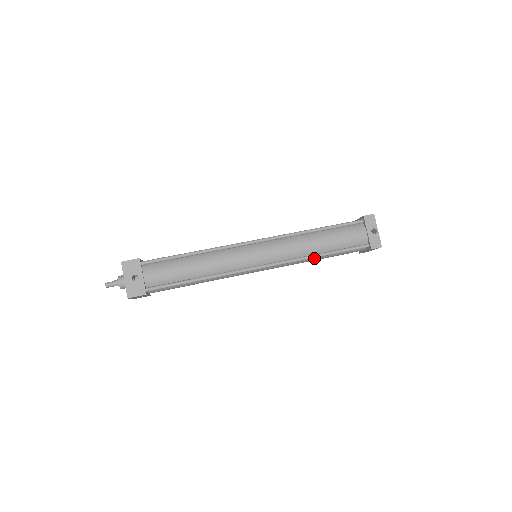
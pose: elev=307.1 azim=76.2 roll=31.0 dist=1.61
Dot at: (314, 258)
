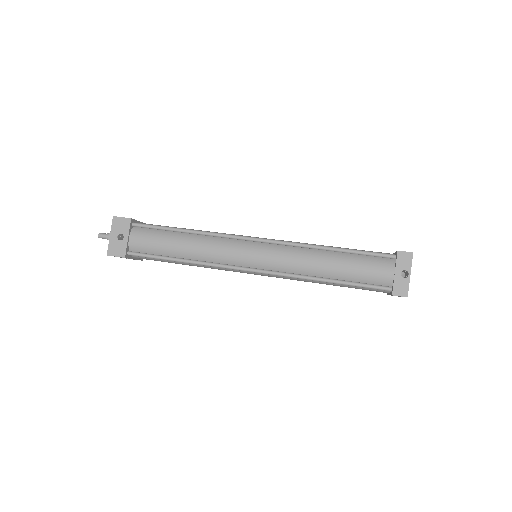
Dot at: occluded
